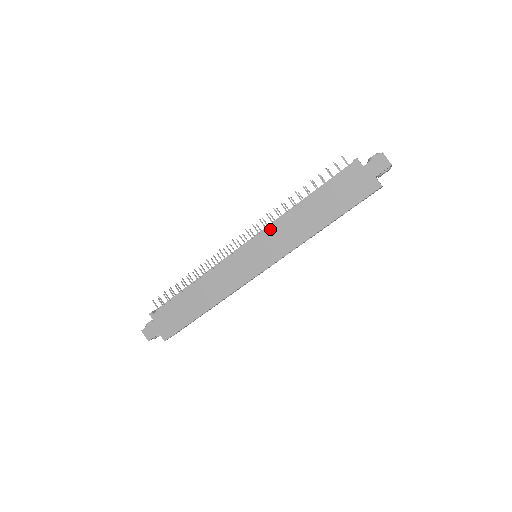
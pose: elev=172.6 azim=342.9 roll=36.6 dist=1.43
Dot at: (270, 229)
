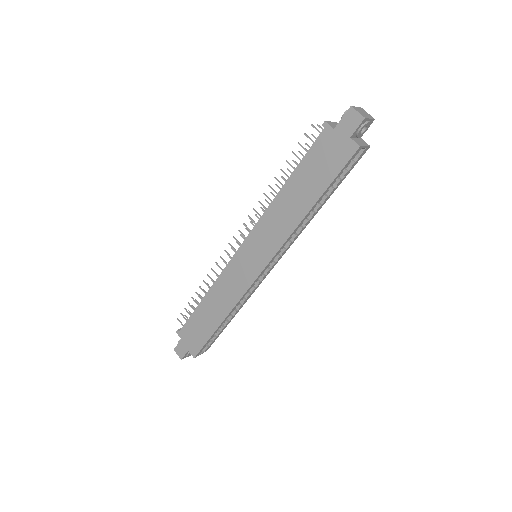
Dot at: (258, 224)
